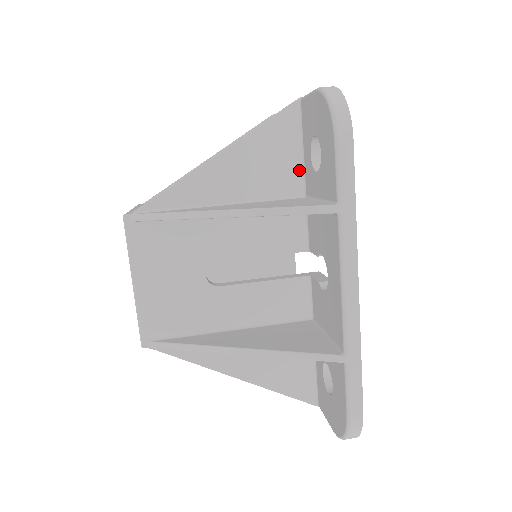
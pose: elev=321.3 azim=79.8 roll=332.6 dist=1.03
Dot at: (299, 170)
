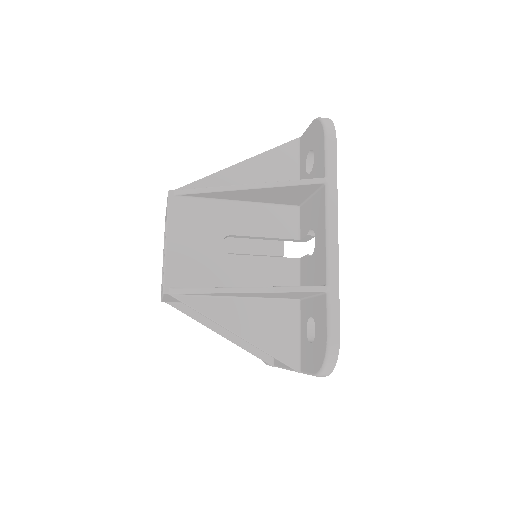
Dot at: occluded
